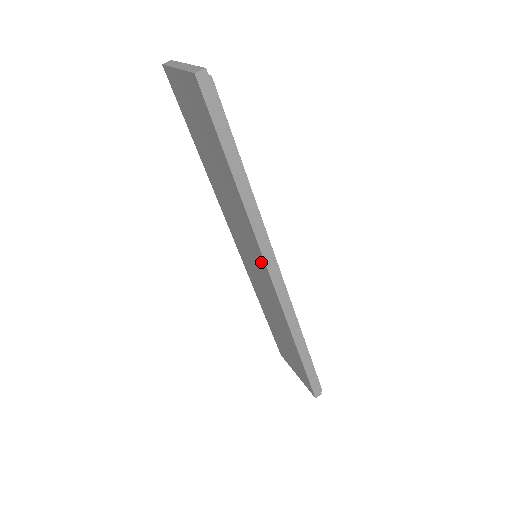
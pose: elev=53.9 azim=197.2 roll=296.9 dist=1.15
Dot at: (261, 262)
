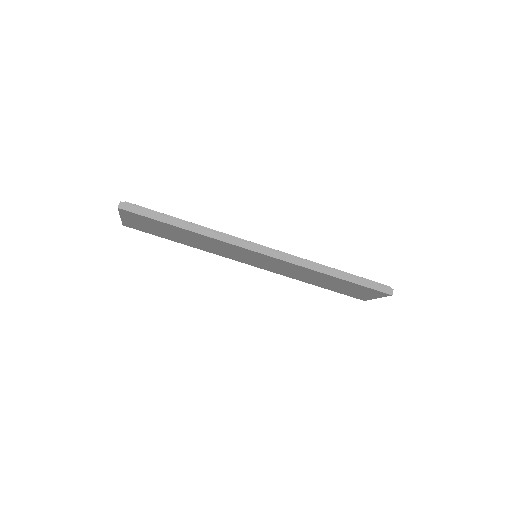
Dot at: (251, 253)
